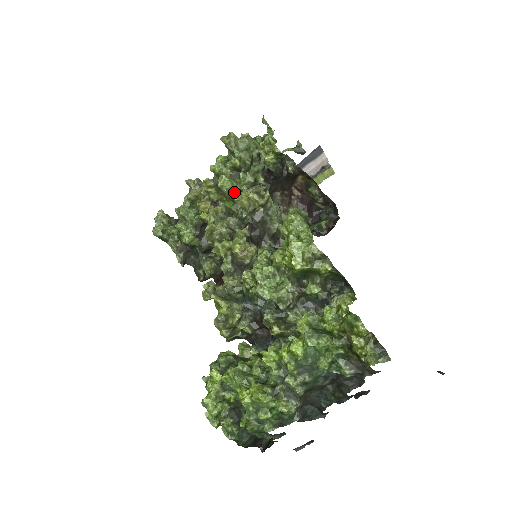
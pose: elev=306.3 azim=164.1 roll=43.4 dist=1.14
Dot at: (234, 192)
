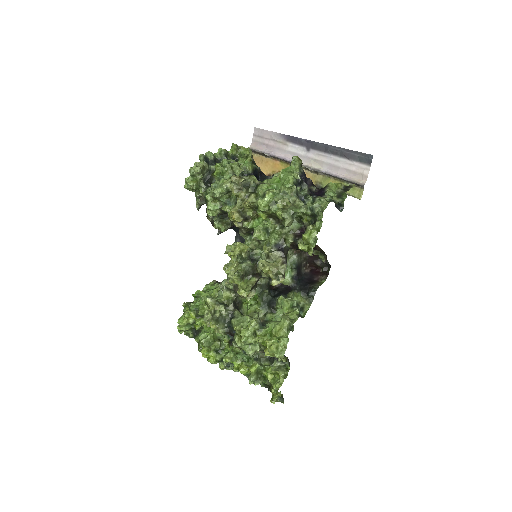
Dot at: occluded
